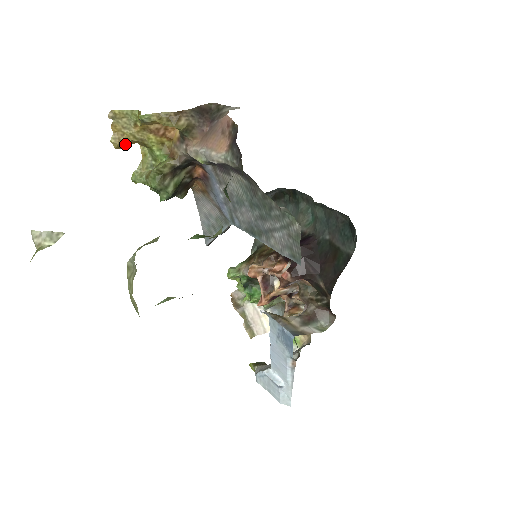
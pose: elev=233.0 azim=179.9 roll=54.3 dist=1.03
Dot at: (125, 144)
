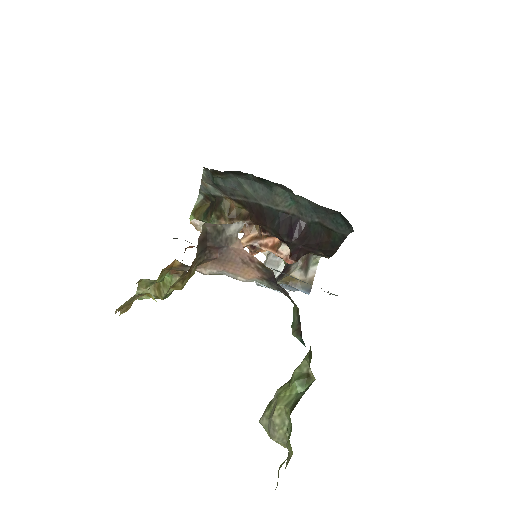
Dot at: occluded
